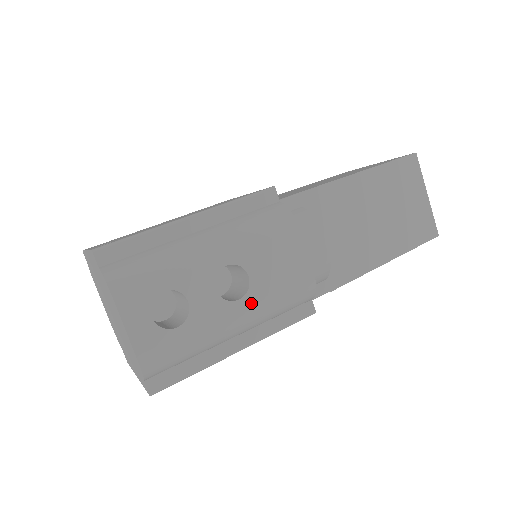
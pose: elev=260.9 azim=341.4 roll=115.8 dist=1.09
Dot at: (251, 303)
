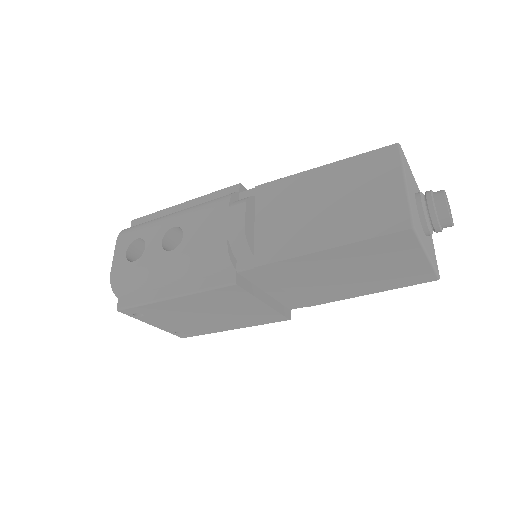
Dot at: (177, 254)
